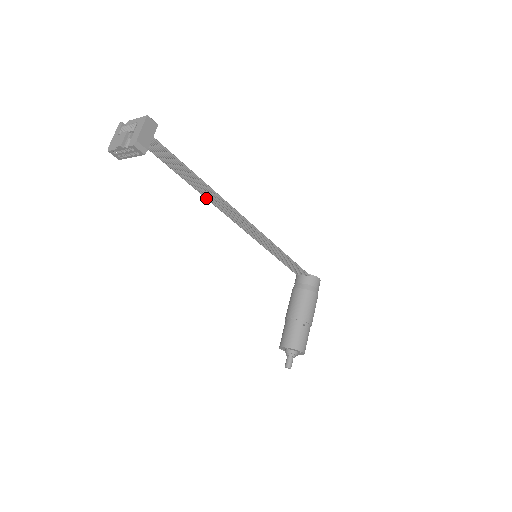
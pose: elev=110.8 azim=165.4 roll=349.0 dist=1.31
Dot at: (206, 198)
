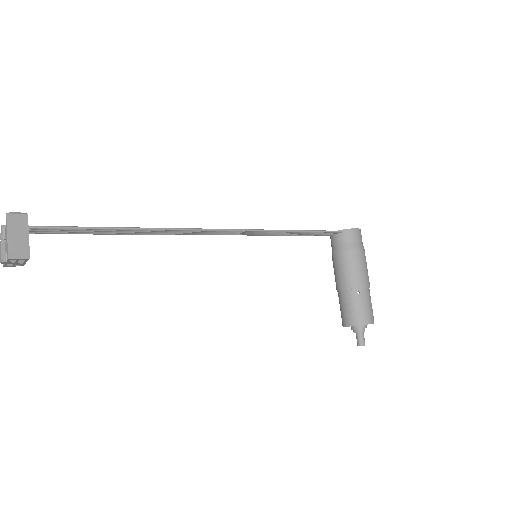
Dot at: occluded
